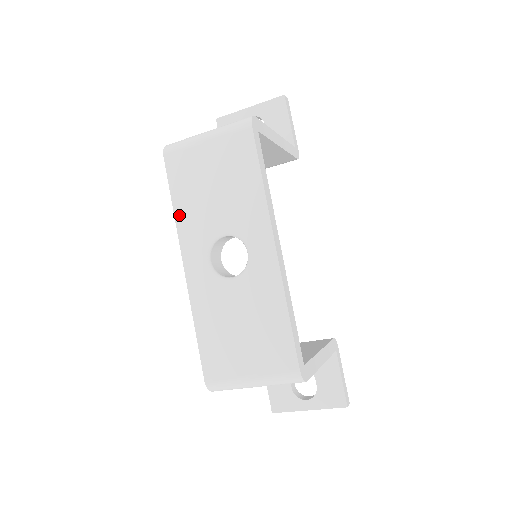
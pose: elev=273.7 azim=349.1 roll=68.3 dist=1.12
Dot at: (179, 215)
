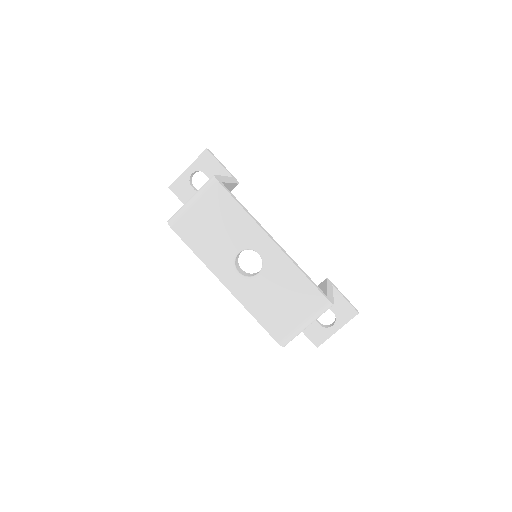
Dot at: (203, 257)
